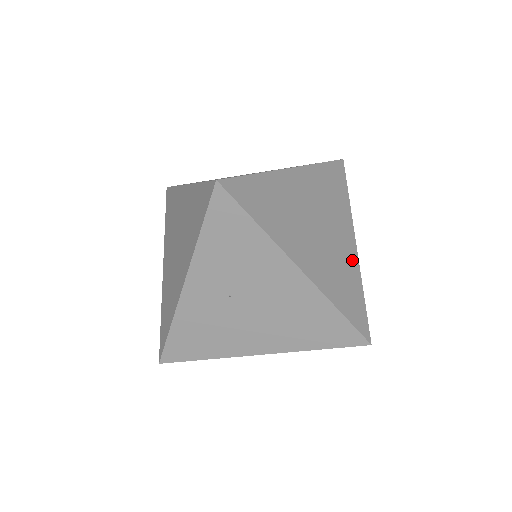
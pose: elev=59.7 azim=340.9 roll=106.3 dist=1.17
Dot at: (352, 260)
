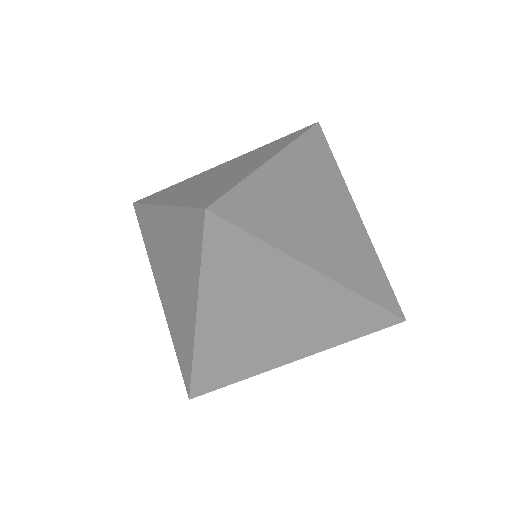
Dot at: (361, 235)
